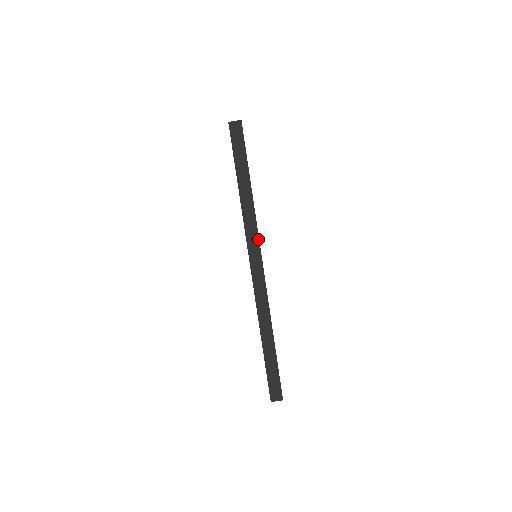
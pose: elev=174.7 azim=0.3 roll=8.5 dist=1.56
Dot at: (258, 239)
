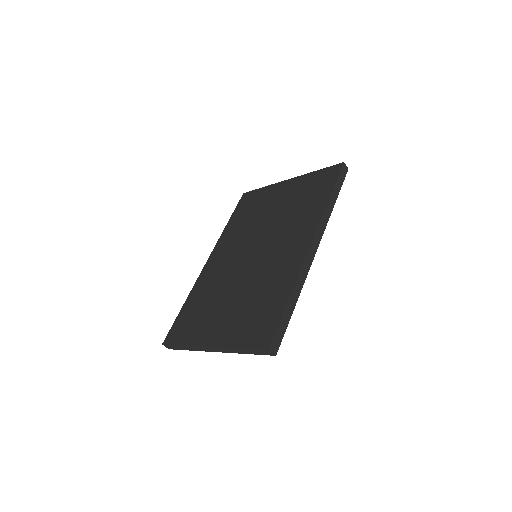
Dot at: (323, 233)
